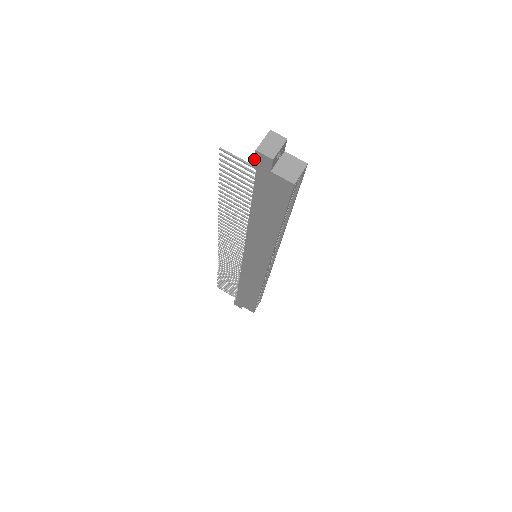
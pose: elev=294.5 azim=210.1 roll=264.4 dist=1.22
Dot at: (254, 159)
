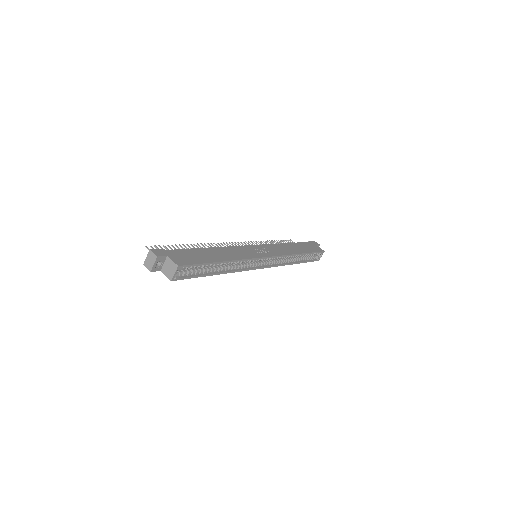
Dot at: occluded
